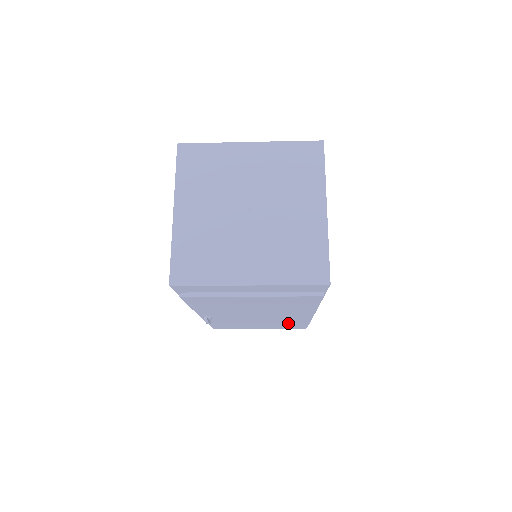
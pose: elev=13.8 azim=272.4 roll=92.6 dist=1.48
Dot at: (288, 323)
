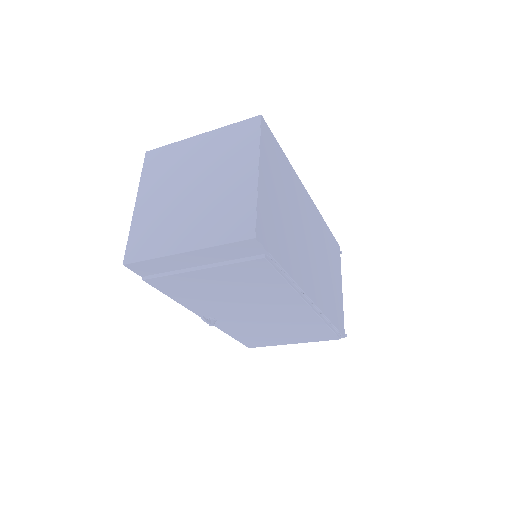
Dot at: (305, 326)
